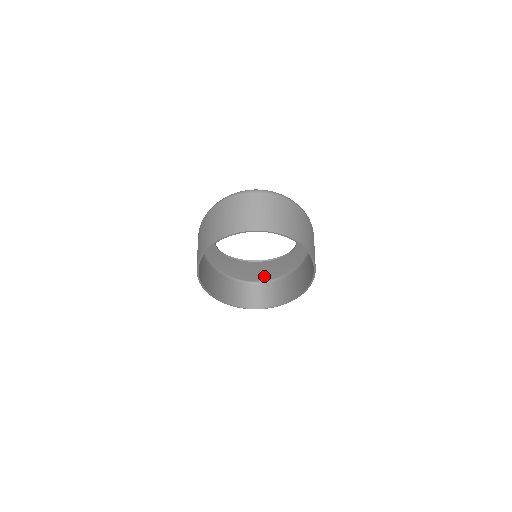
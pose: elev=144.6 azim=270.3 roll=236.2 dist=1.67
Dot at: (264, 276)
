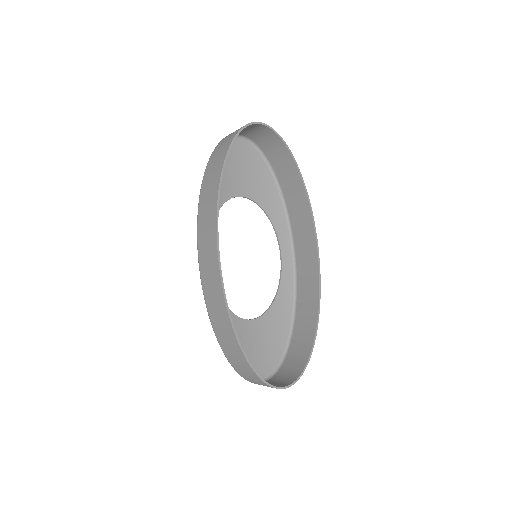
Dot at: (268, 360)
